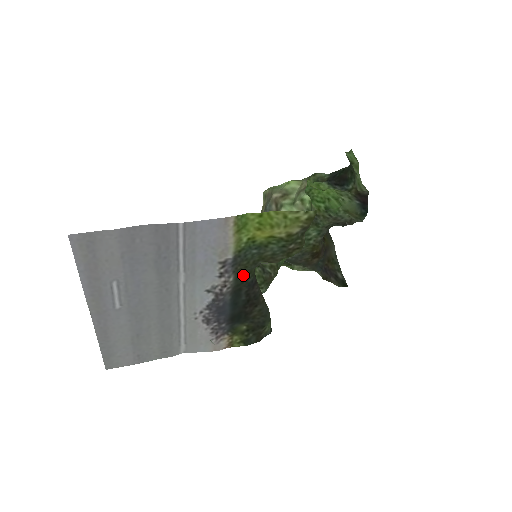
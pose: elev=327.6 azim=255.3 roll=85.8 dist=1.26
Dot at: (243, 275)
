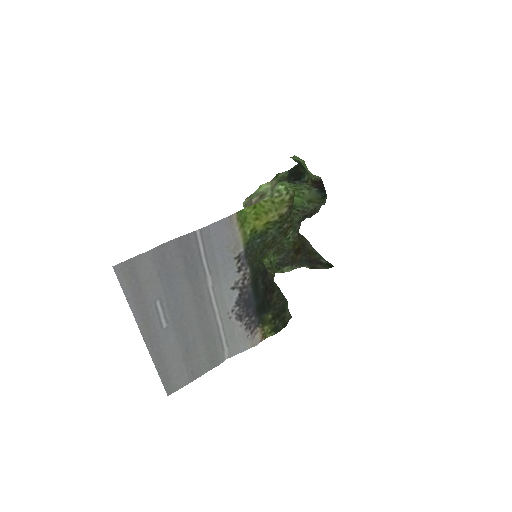
Dot at: (255, 266)
